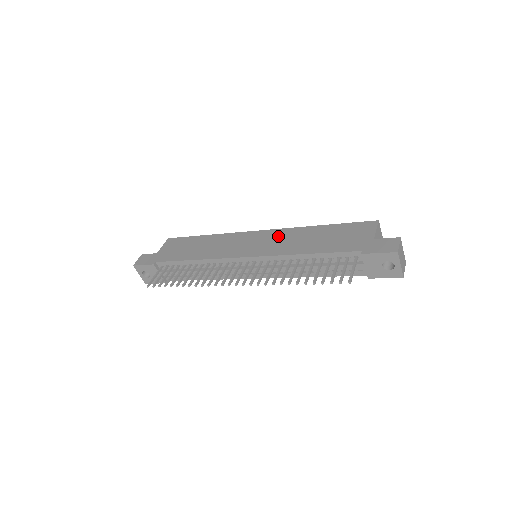
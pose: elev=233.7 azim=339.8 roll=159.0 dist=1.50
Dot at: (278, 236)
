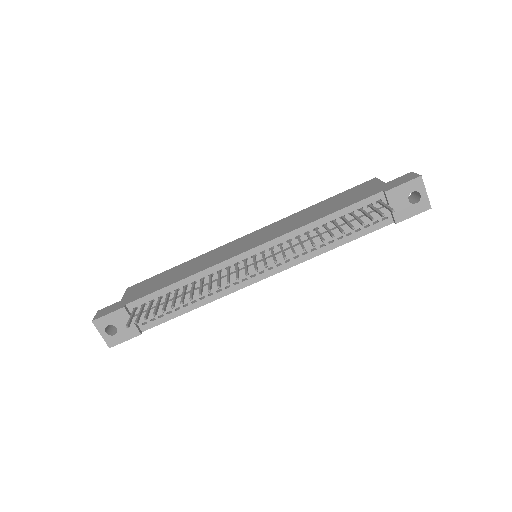
Dot at: (275, 226)
